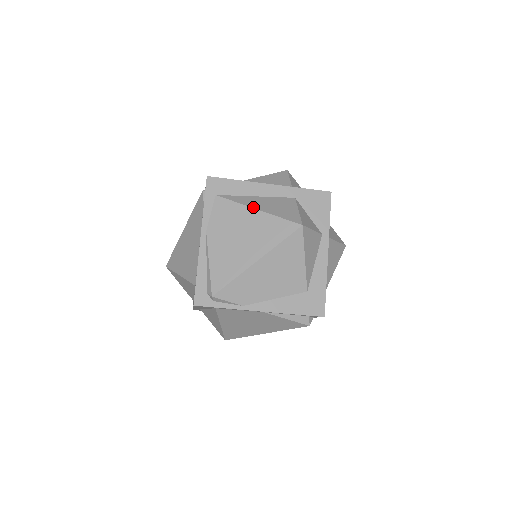
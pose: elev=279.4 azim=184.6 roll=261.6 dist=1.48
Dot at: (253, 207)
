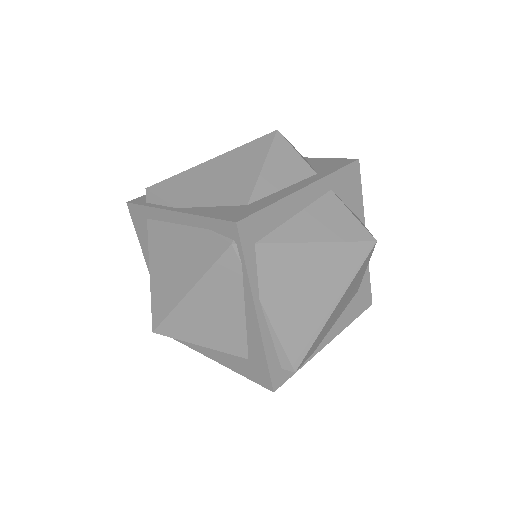
Dot at: (312, 241)
